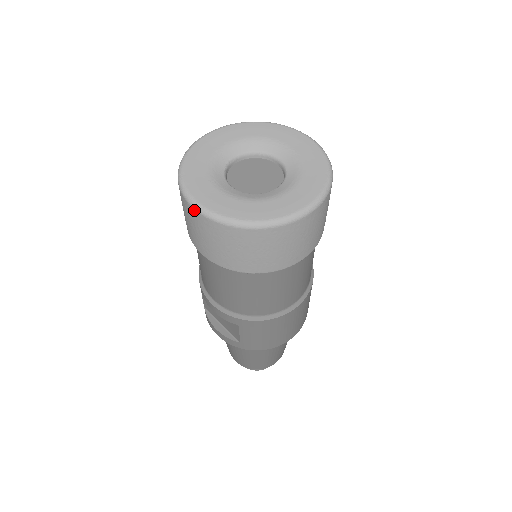
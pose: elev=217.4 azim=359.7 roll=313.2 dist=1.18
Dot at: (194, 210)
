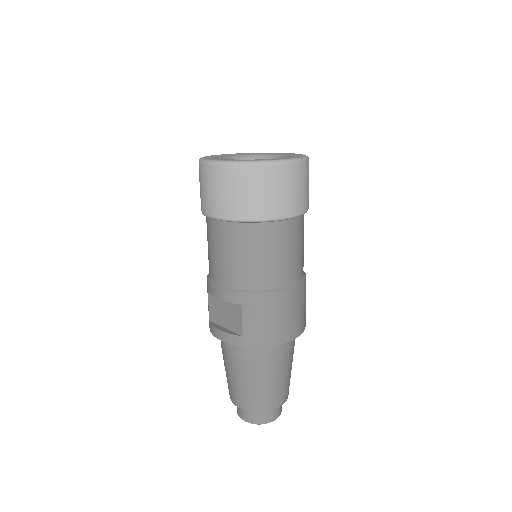
Dot at: (210, 166)
